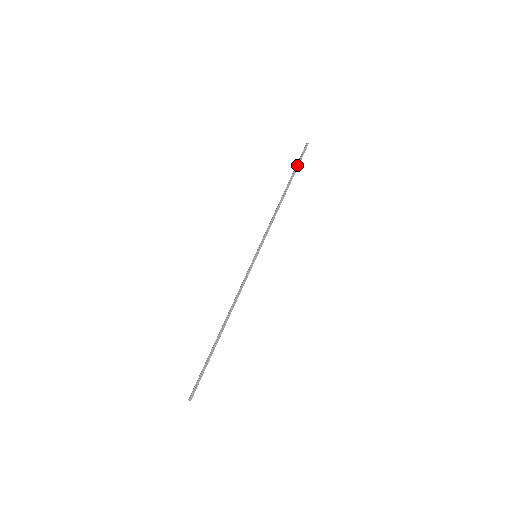
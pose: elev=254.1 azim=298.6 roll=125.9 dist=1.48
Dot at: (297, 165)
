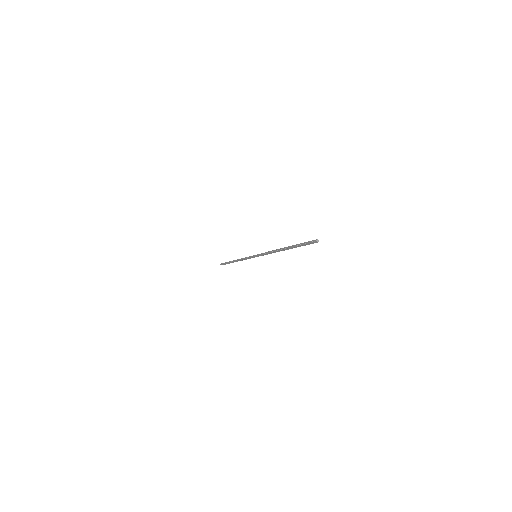
Dot at: (300, 246)
